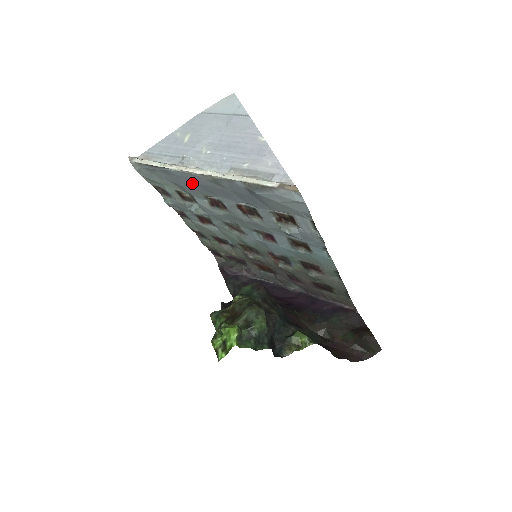
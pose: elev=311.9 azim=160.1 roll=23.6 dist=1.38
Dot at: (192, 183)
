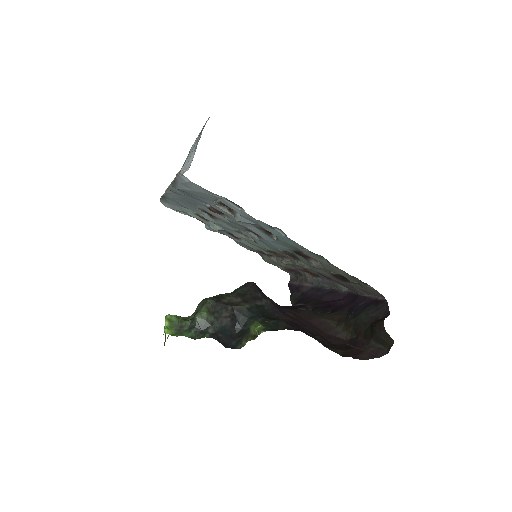
Dot at: (181, 201)
